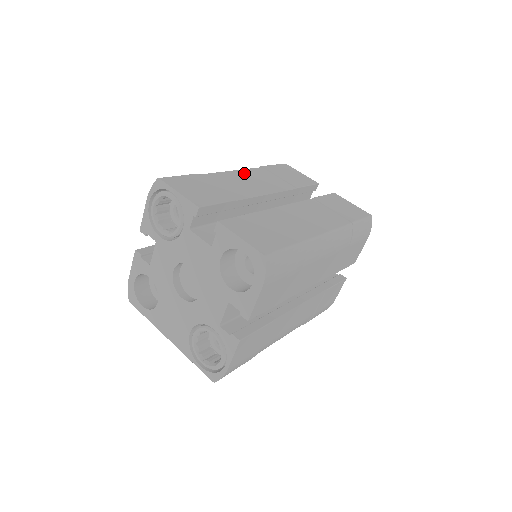
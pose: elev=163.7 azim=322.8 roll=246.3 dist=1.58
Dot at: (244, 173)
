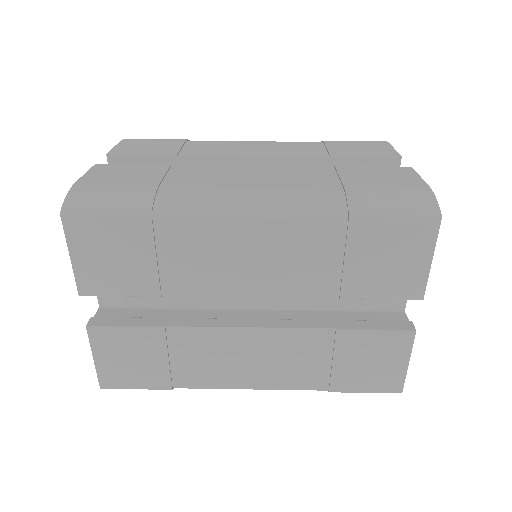
Dot at: (269, 230)
